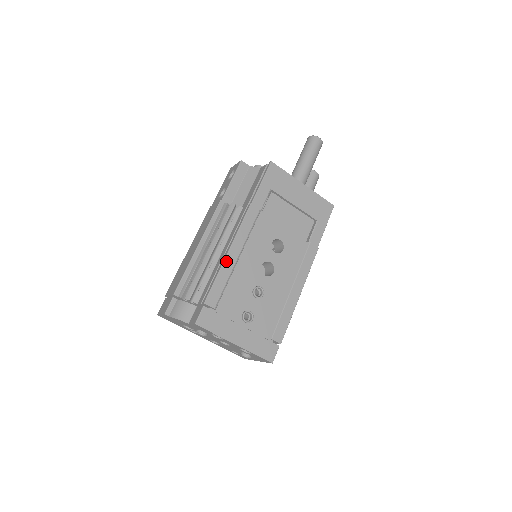
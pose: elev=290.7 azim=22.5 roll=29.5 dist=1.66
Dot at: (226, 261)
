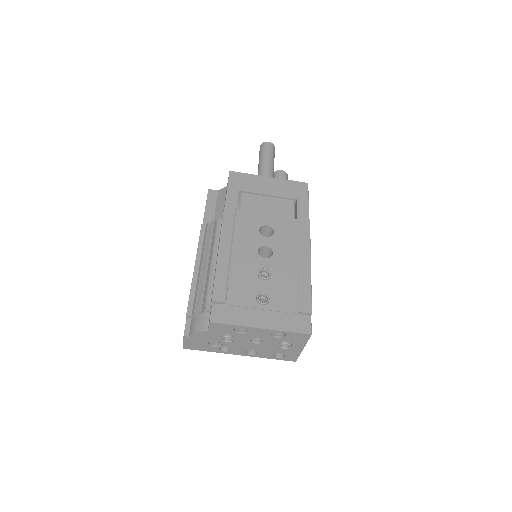
Dot at: (219, 259)
